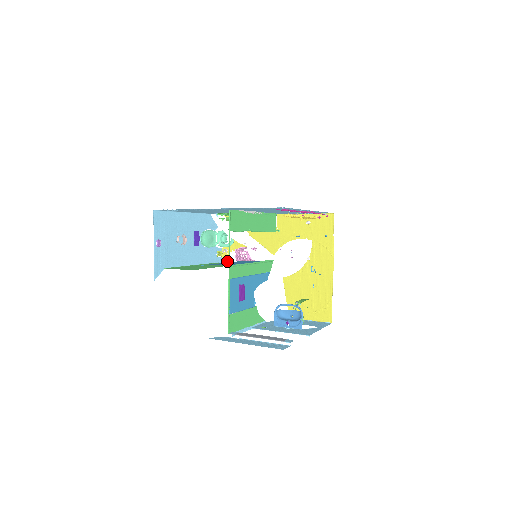
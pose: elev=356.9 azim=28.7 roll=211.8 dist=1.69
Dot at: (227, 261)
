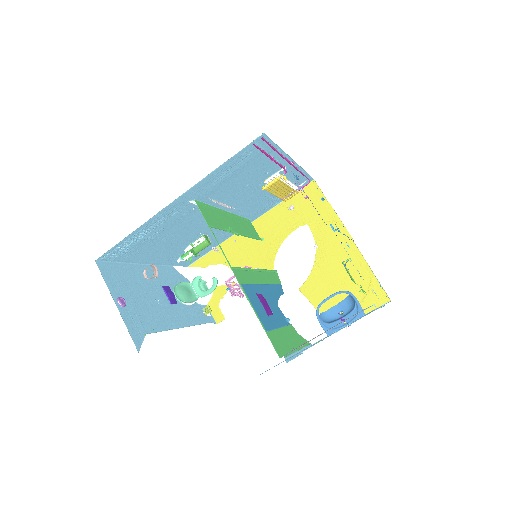
Dot at: (221, 316)
